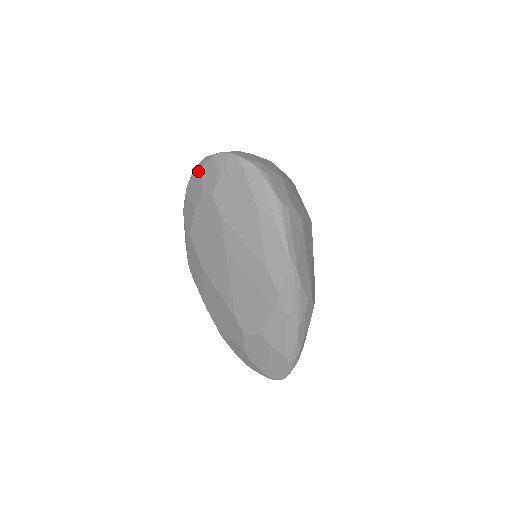
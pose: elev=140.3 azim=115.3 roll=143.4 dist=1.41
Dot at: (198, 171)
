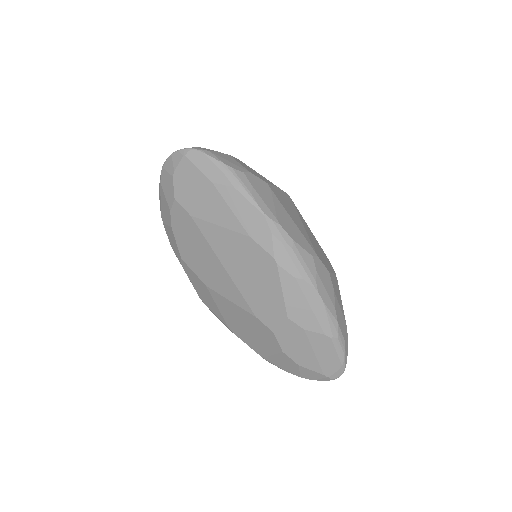
Dot at: (160, 192)
